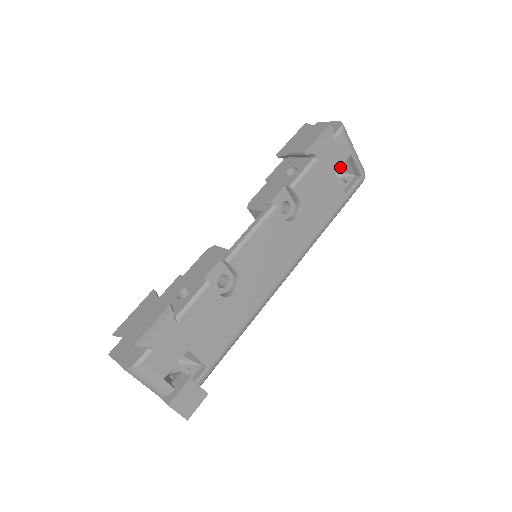
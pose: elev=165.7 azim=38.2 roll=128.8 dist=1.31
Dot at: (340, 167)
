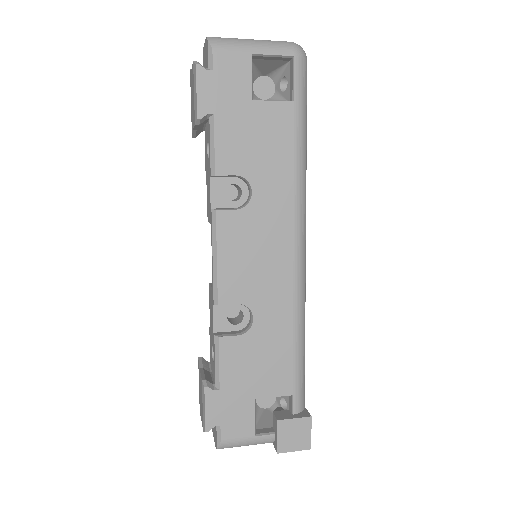
Dot at: (267, 69)
